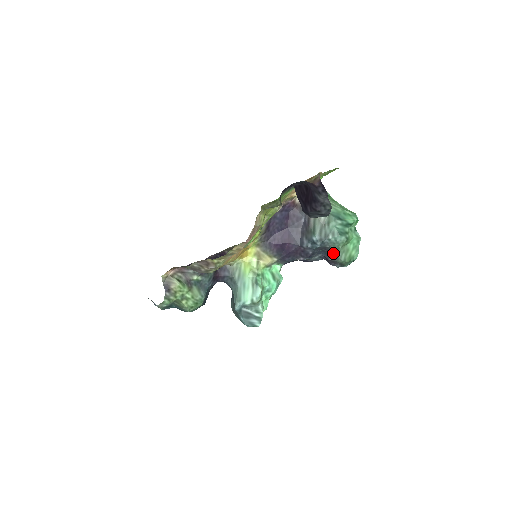
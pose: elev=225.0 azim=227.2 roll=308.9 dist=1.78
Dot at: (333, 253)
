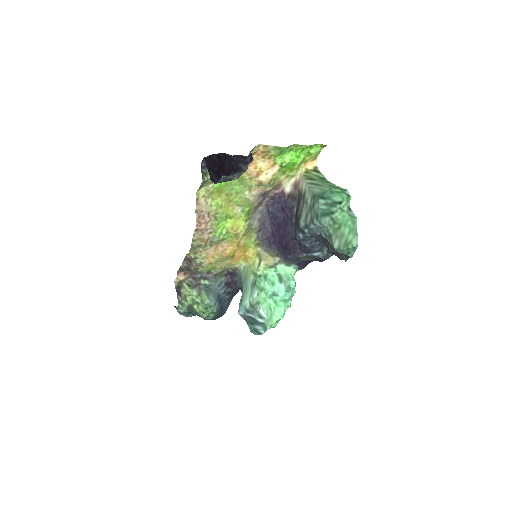
Dot at: (327, 241)
